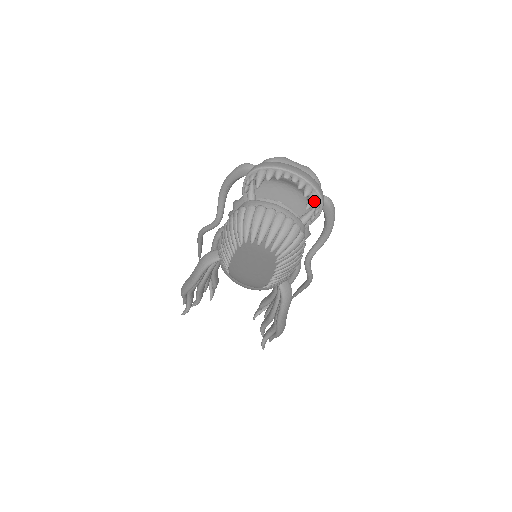
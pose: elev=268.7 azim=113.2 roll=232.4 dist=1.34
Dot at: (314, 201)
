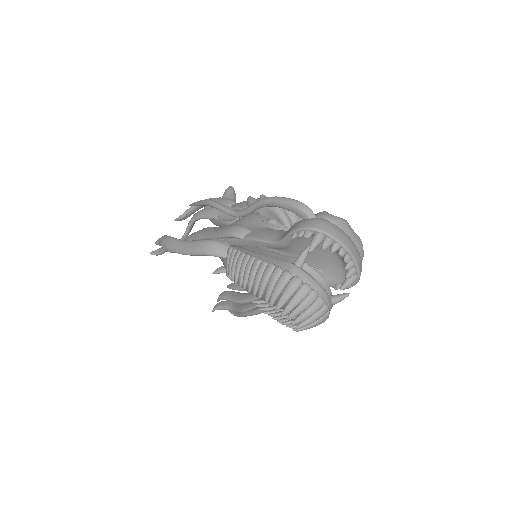
Dot at: (351, 284)
